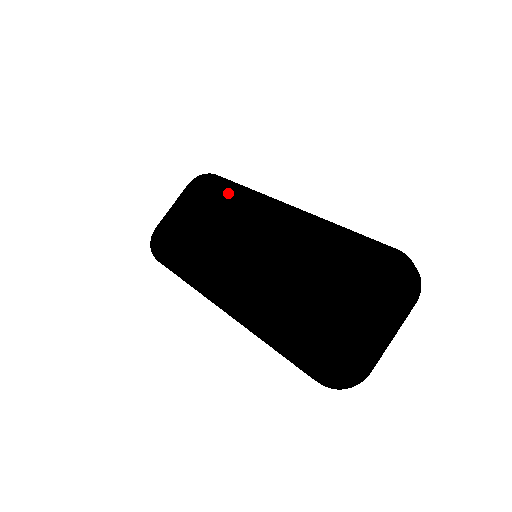
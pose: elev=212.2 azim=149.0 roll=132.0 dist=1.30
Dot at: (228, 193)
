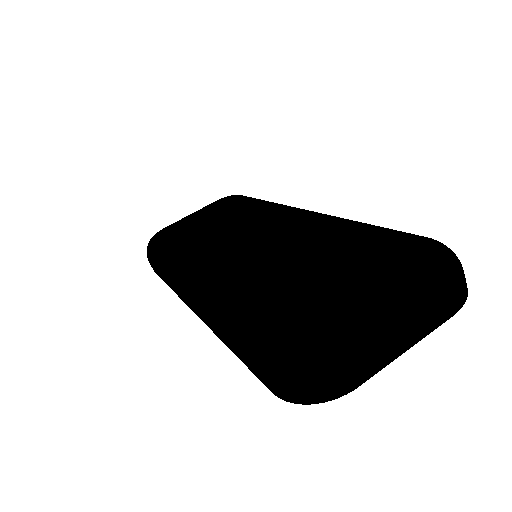
Dot at: (253, 202)
